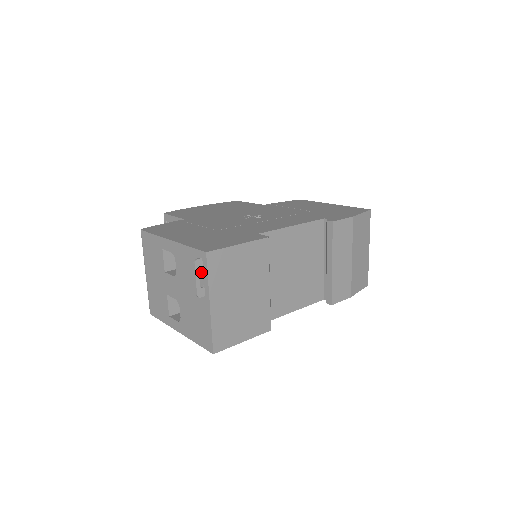
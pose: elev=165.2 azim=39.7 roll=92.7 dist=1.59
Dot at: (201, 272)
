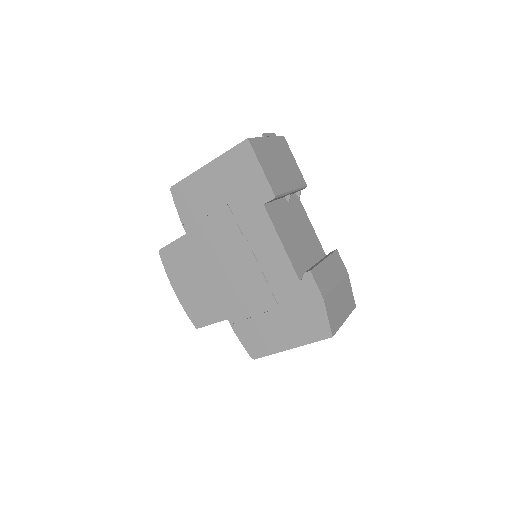
Dot at: occluded
